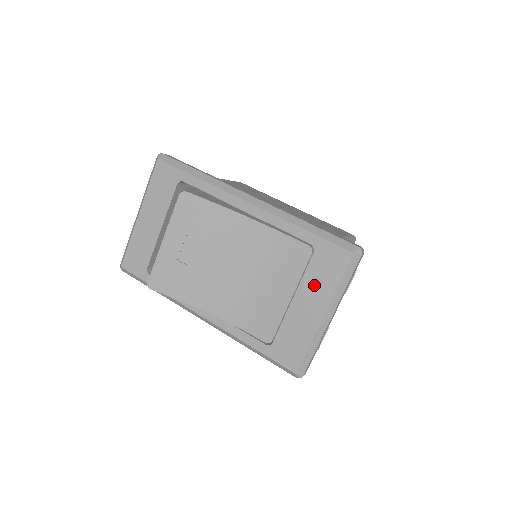
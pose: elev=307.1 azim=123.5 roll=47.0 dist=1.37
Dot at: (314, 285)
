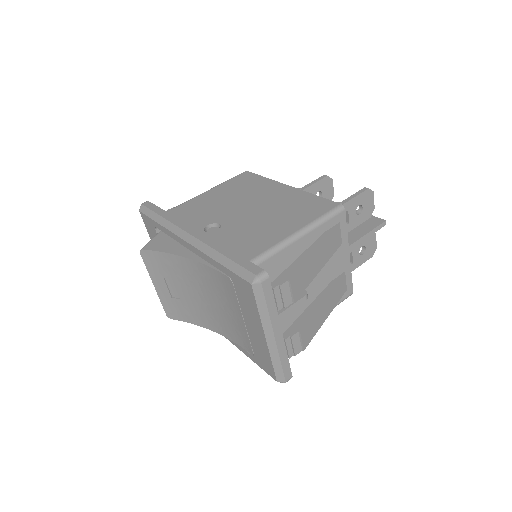
Dot at: (247, 311)
